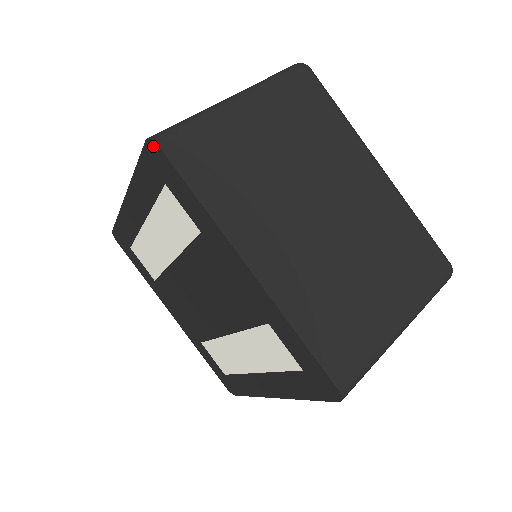
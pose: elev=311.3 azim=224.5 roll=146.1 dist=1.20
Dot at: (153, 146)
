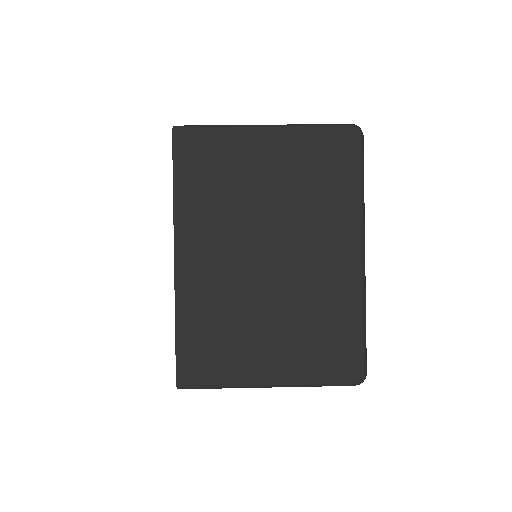
Dot at: (173, 133)
